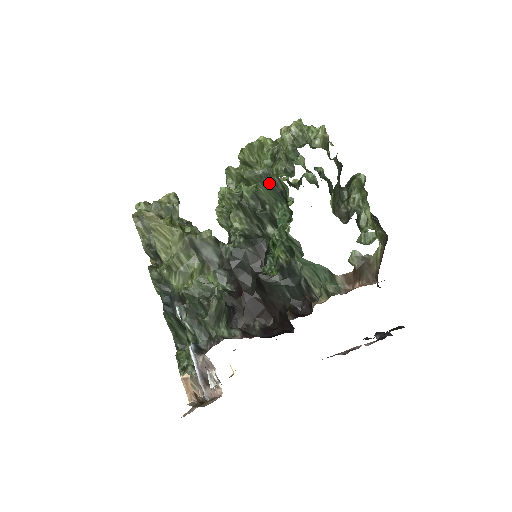
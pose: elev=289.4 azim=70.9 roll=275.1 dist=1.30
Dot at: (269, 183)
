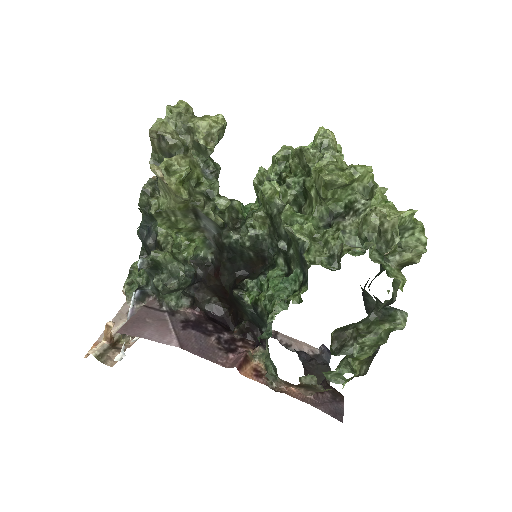
Dot at: (301, 256)
